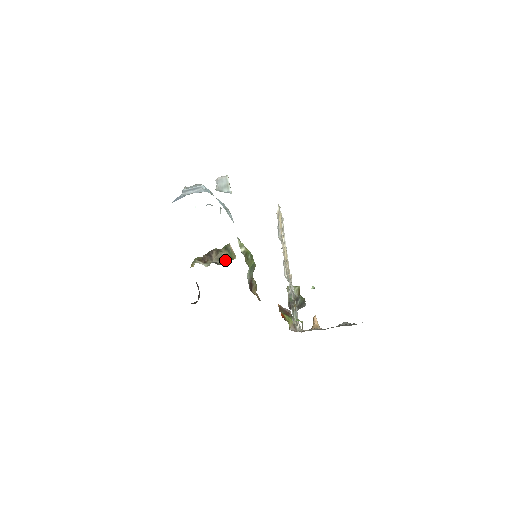
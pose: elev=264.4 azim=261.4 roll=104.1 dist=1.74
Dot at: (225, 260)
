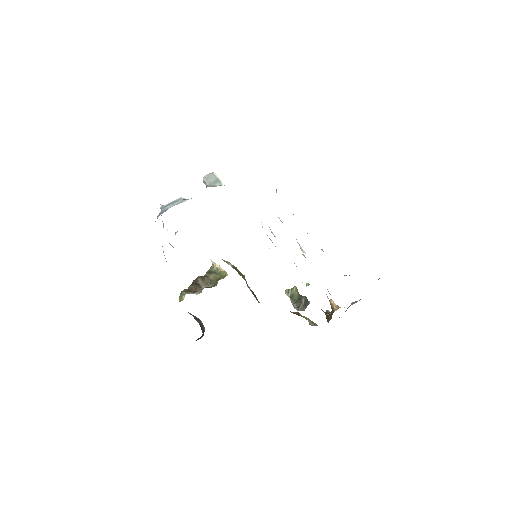
Dot at: (216, 281)
